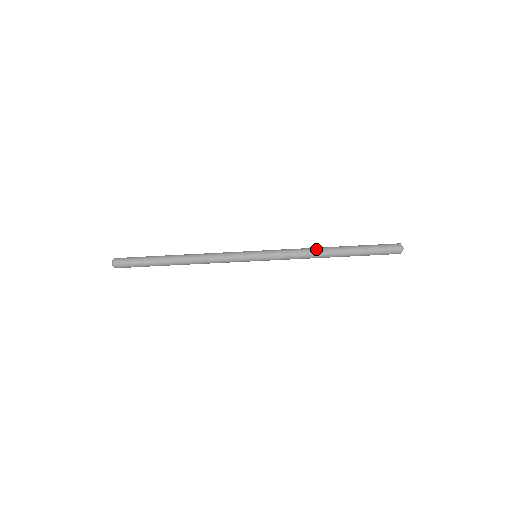
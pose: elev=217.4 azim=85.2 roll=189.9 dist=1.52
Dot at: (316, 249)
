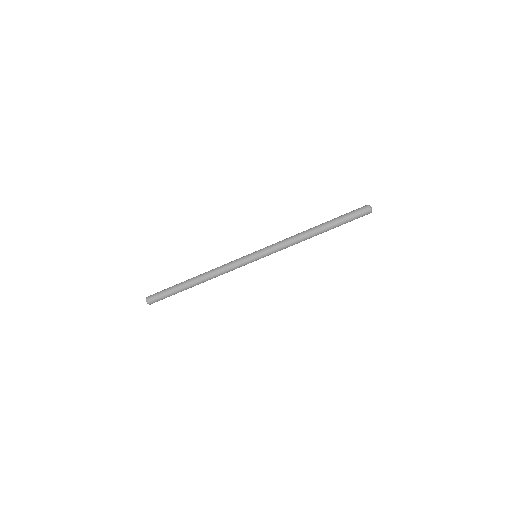
Dot at: (301, 232)
